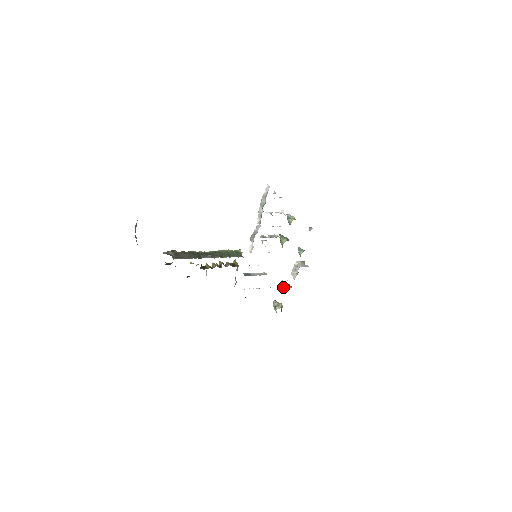
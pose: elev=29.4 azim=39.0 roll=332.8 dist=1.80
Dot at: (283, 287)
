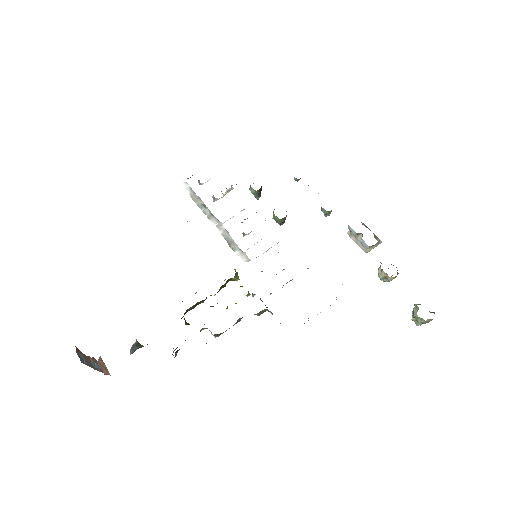
Dot at: (381, 279)
